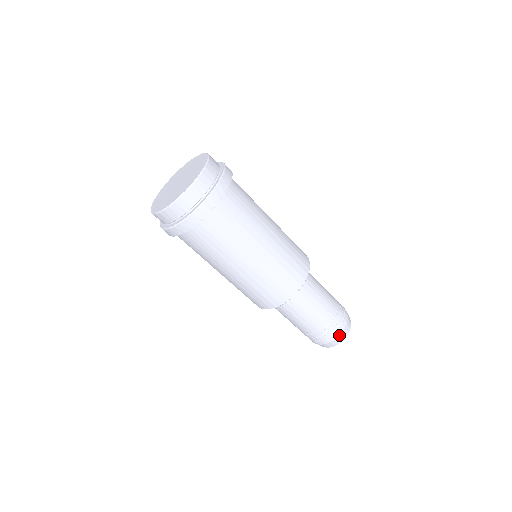
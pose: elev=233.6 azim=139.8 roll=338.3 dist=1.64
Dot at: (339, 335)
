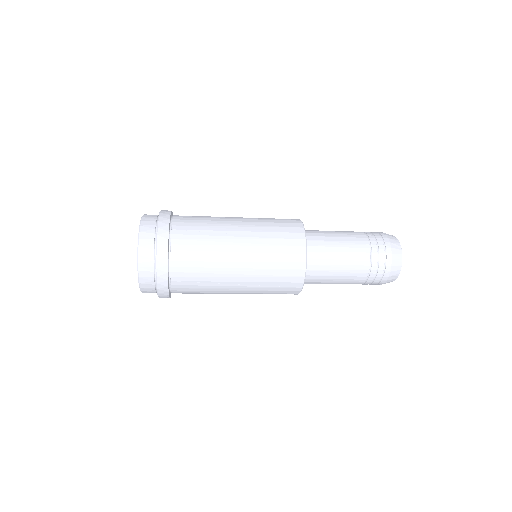
Dot at: (391, 264)
